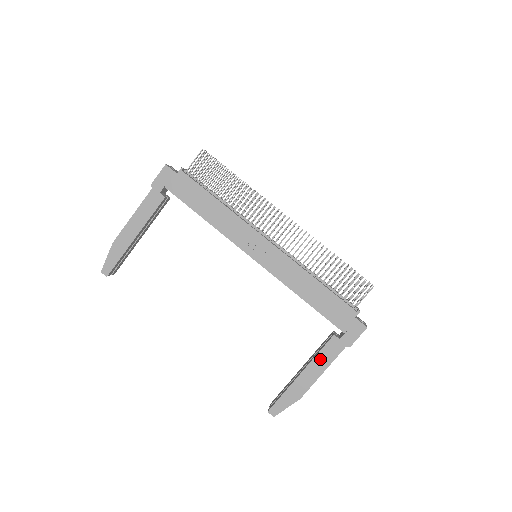
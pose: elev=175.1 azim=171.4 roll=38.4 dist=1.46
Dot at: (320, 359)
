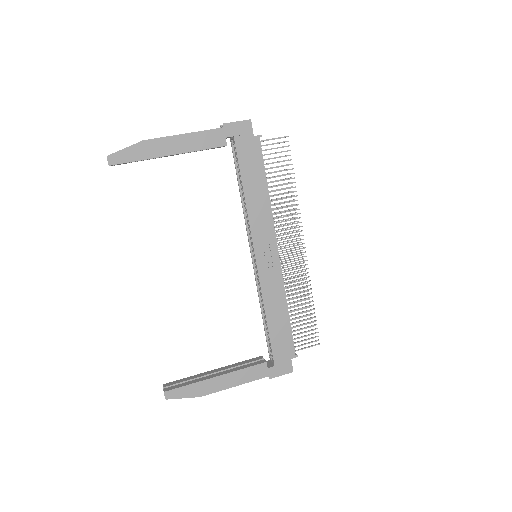
Dot at: (241, 374)
